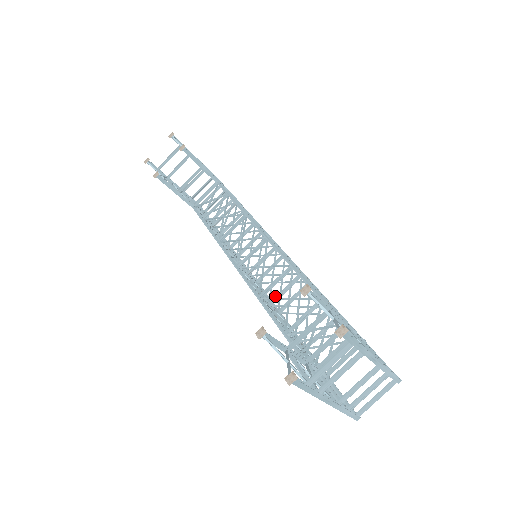
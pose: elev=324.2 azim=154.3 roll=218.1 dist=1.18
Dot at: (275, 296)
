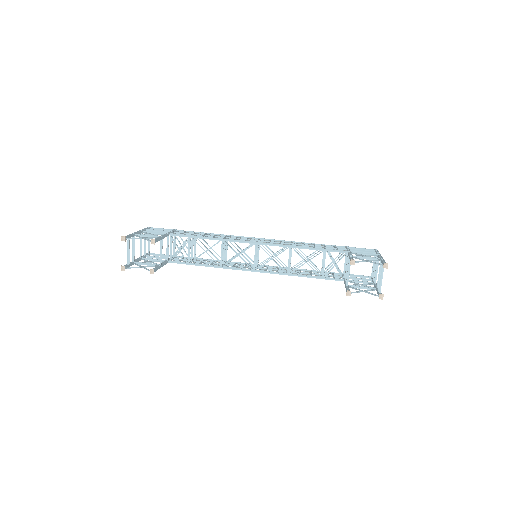
Dot at: occluded
